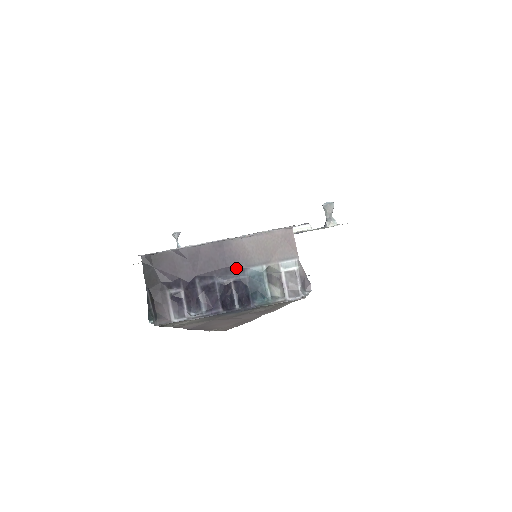
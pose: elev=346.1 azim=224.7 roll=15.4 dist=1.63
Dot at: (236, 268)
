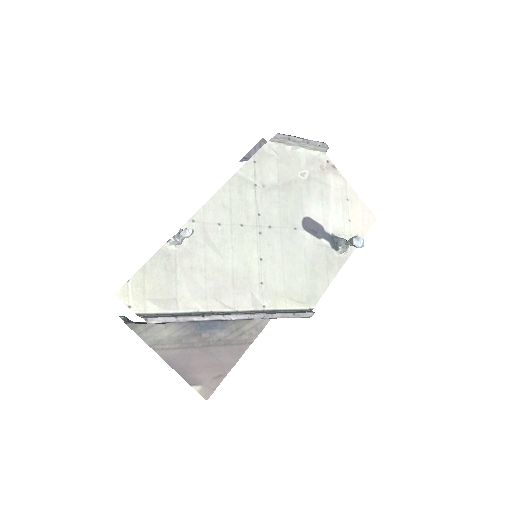
Dot at: occluded
